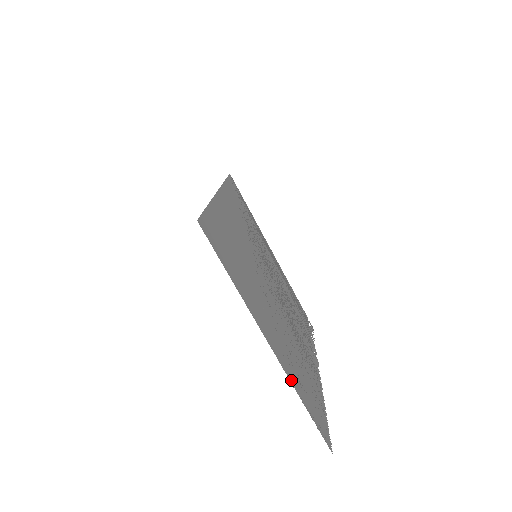
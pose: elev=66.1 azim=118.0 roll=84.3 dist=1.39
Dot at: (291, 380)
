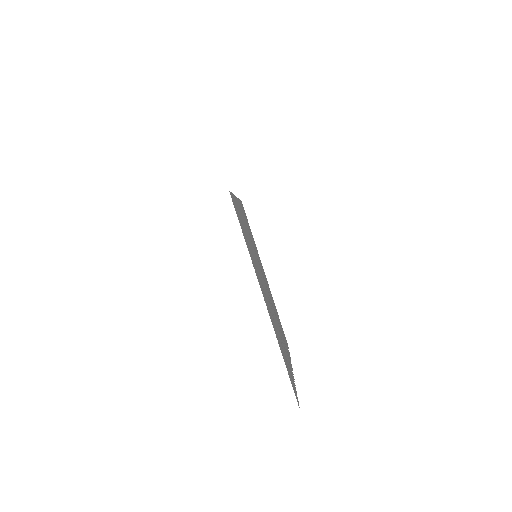
Dot at: occluded
